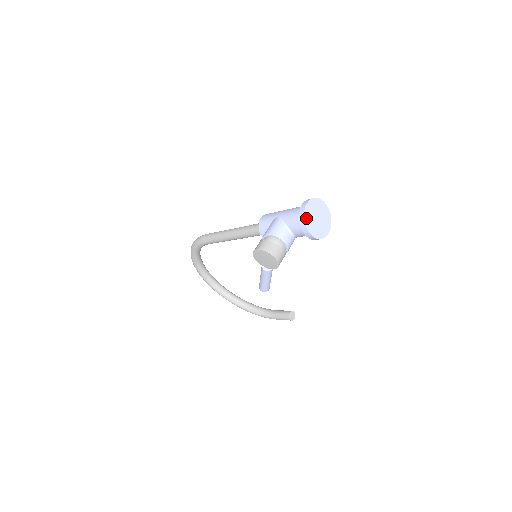
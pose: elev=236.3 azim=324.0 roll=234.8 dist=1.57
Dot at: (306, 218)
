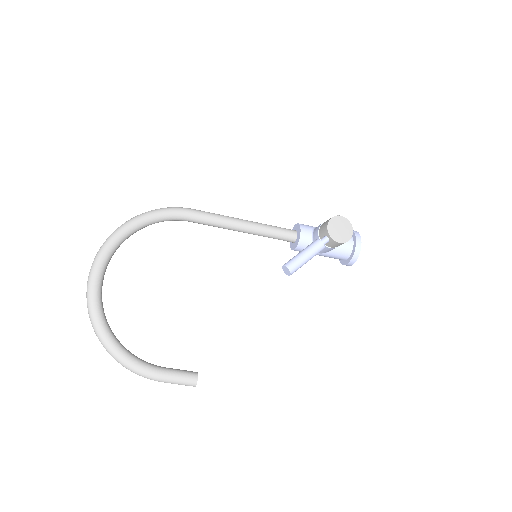
Dot at: (358, 235)
